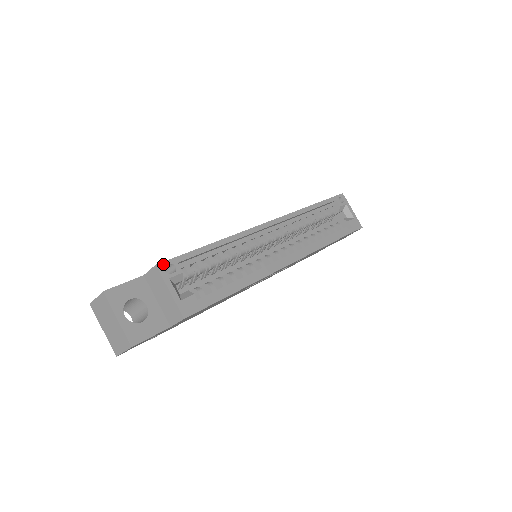
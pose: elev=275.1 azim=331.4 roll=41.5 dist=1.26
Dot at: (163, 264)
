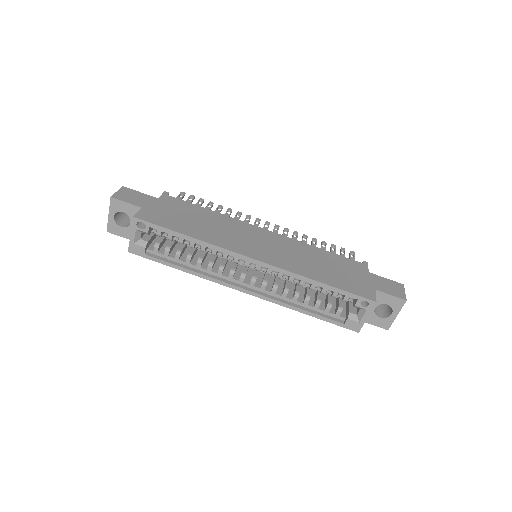
Dot at: (138, 220)
